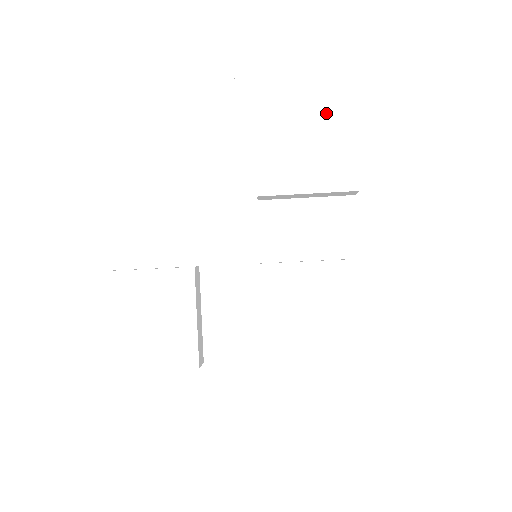
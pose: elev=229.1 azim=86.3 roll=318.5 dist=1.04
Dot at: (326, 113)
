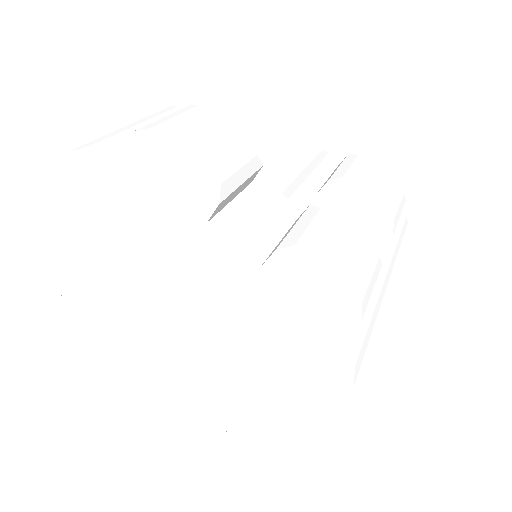
Dot at: (391, 189)
